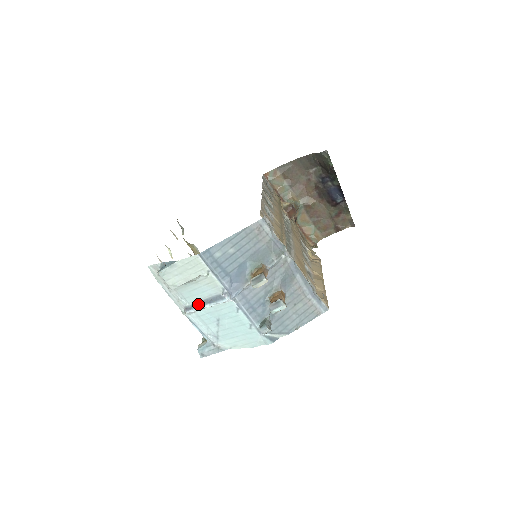
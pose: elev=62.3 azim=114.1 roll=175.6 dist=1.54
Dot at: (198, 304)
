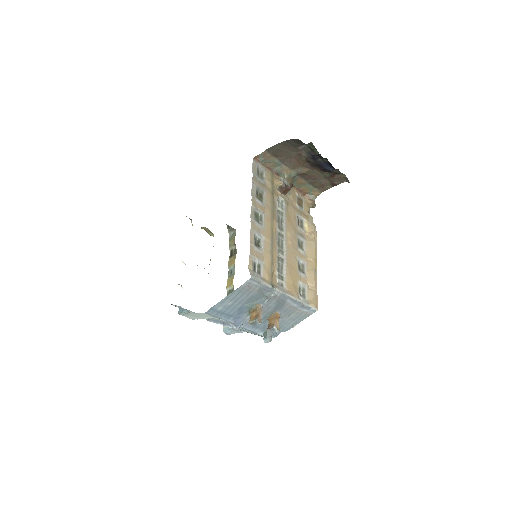
Dot at: (215, 321)
